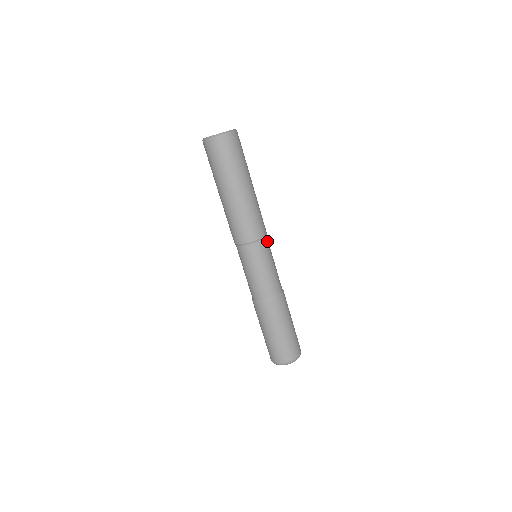
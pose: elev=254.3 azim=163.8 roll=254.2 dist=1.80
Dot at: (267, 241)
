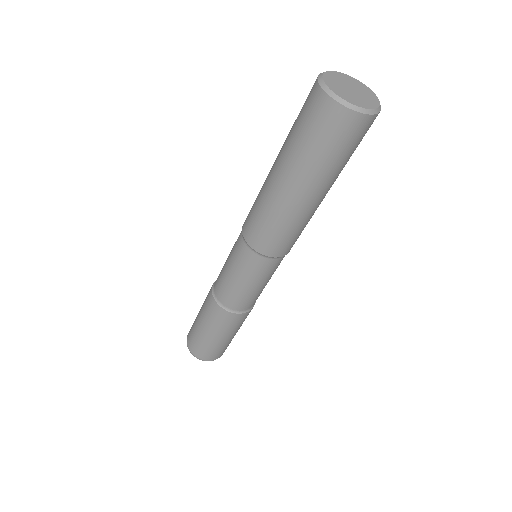
Dot at: occluded
